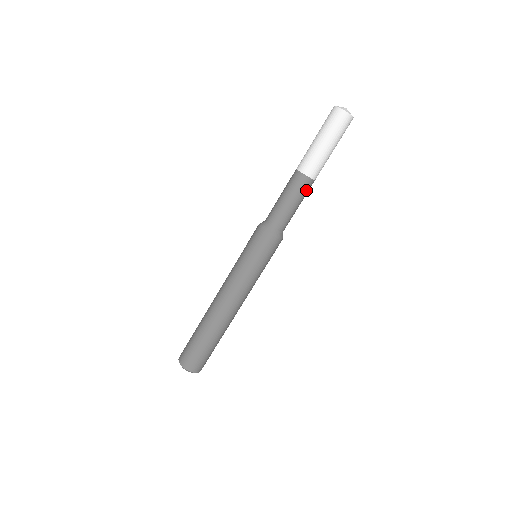
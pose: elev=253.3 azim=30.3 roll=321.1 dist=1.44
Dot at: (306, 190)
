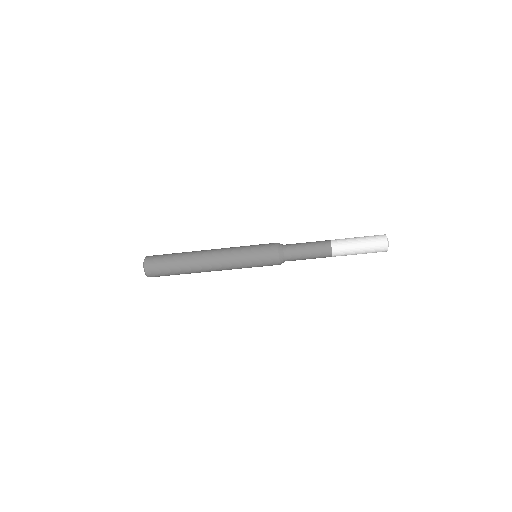
Dot at: (322, 256)
